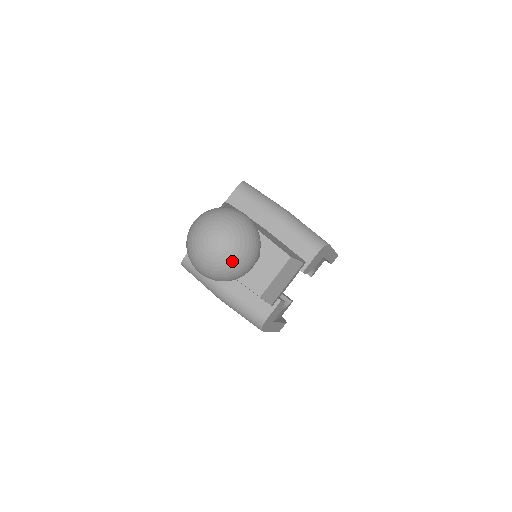
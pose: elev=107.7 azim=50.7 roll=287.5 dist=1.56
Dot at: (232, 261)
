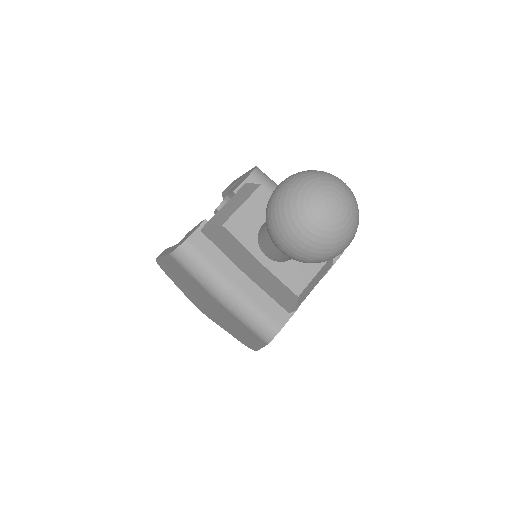
Dot at: (345, 234)
